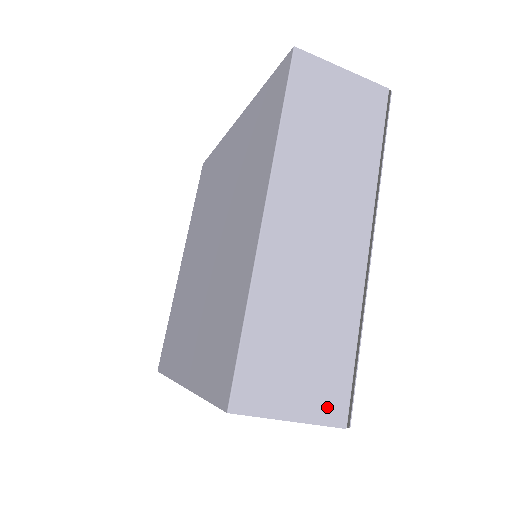
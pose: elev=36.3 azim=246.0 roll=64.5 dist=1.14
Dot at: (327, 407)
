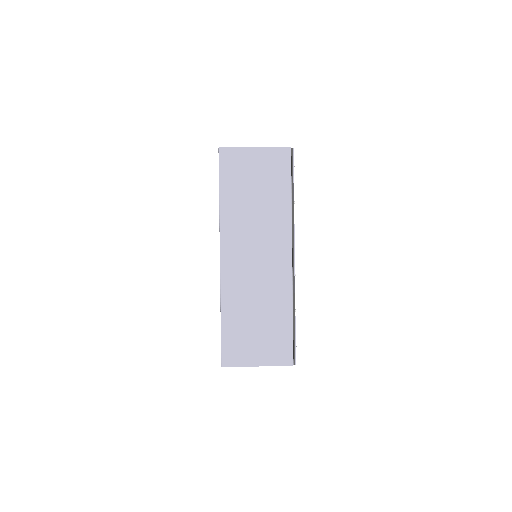
Dot at: (279, 356)
